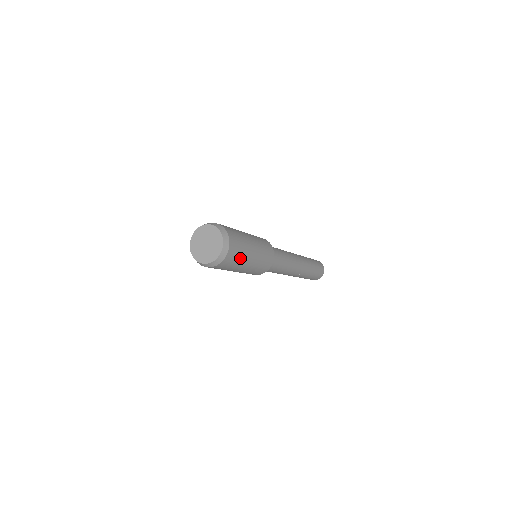
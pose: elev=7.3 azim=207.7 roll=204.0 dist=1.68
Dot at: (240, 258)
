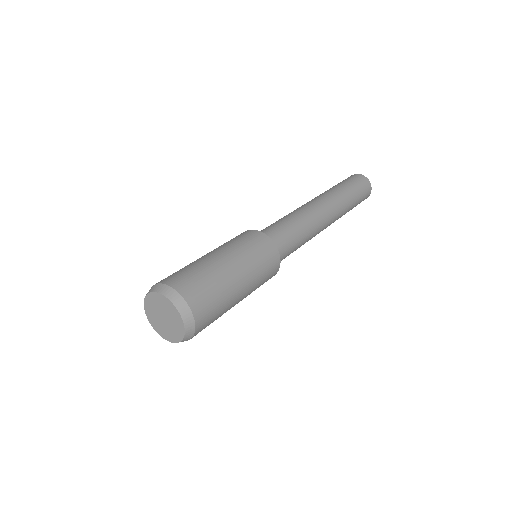
Dot at: occluded
